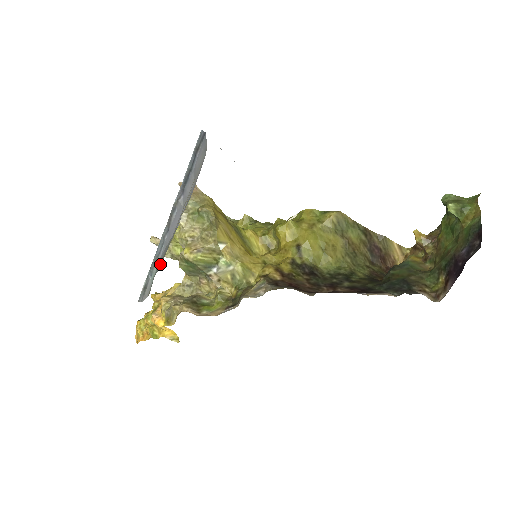
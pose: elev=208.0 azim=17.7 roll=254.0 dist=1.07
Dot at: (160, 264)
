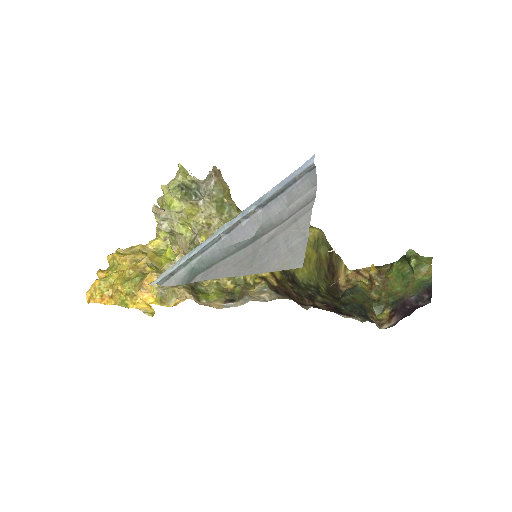
Dot at: (211, 263)
